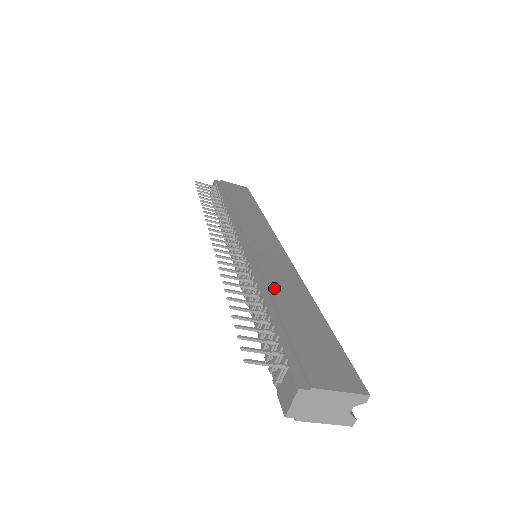
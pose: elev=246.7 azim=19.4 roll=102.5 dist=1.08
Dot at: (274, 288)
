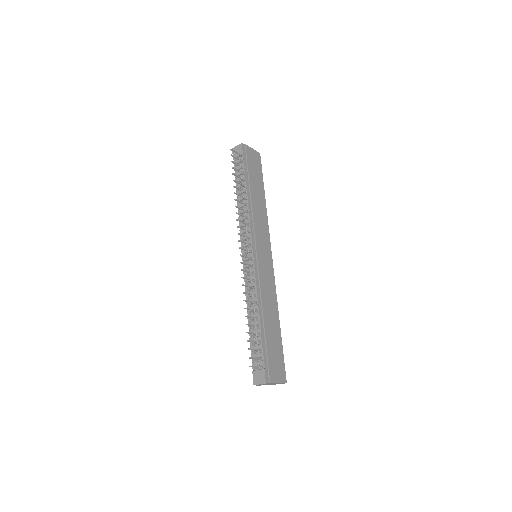
Dot at: (265, 305)
